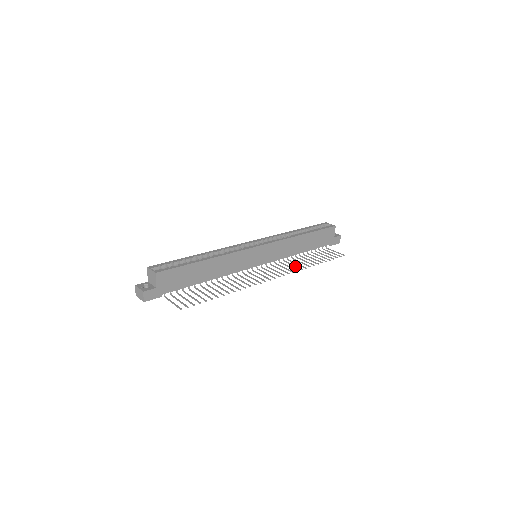
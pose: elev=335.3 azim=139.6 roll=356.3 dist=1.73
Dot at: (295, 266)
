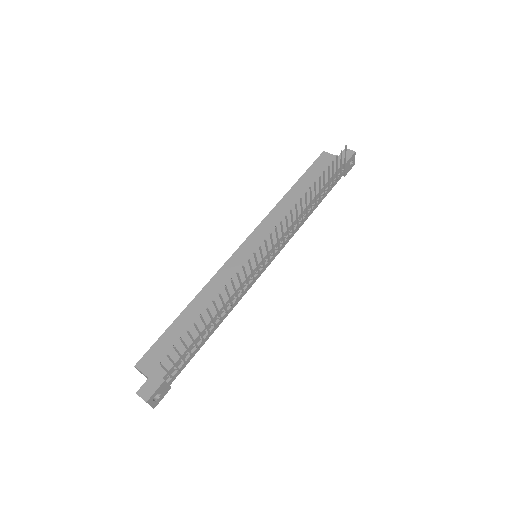
Dot at: occluded
